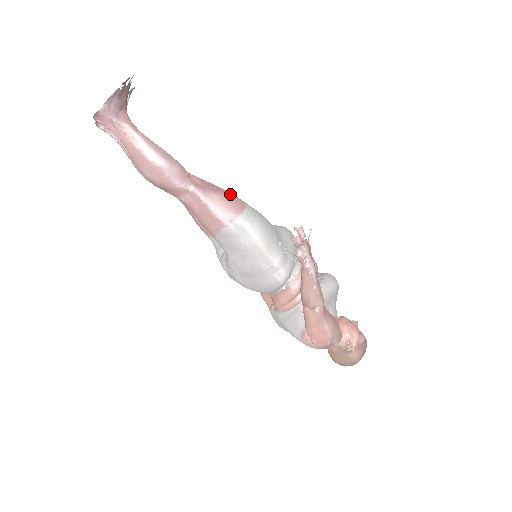
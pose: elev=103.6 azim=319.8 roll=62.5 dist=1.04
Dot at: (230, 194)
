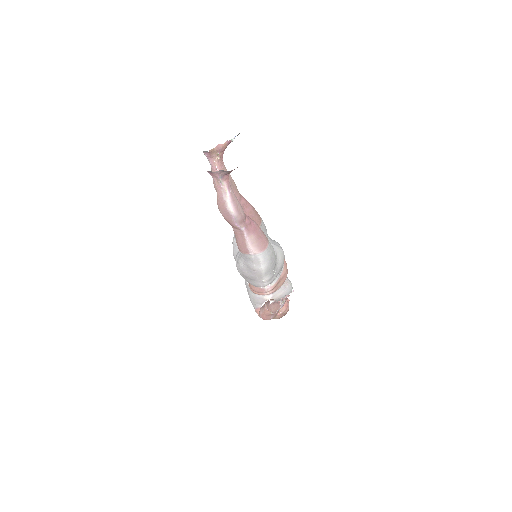
Dot at: (263, 236)
